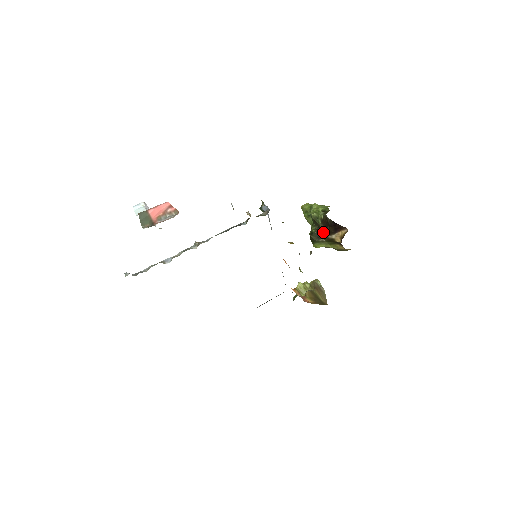
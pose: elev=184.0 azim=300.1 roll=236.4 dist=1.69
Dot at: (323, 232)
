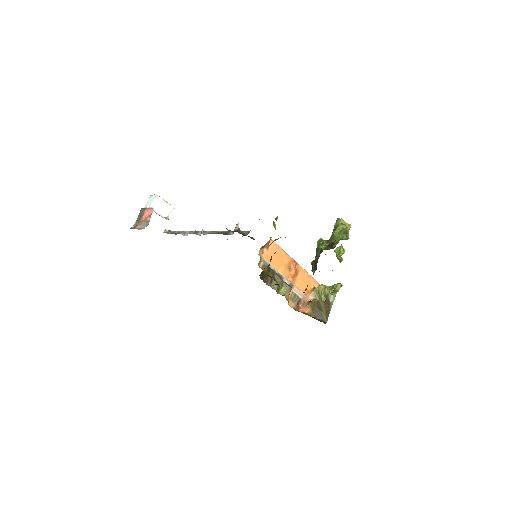
Dot at: occluded
